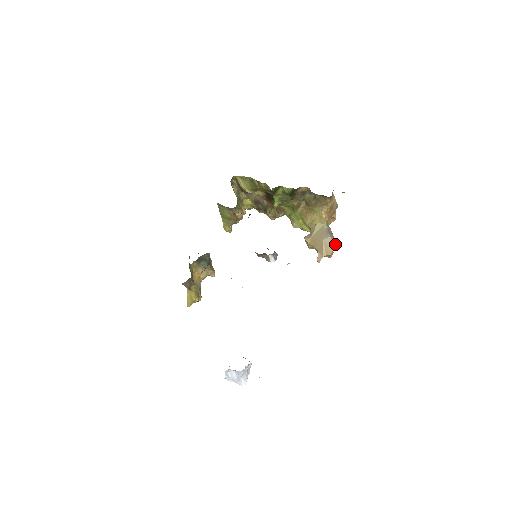
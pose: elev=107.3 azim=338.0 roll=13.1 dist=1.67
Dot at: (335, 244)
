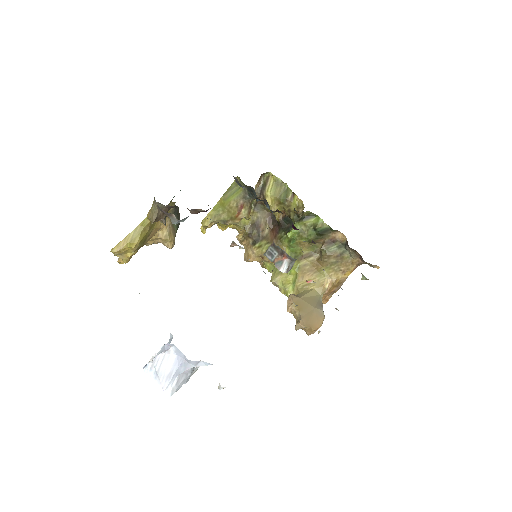
Dot at: occluded
